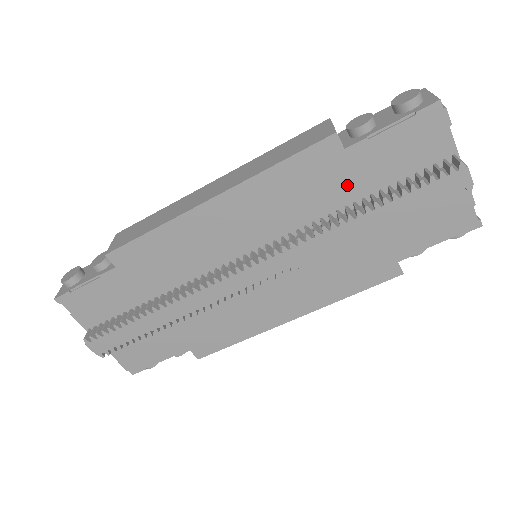
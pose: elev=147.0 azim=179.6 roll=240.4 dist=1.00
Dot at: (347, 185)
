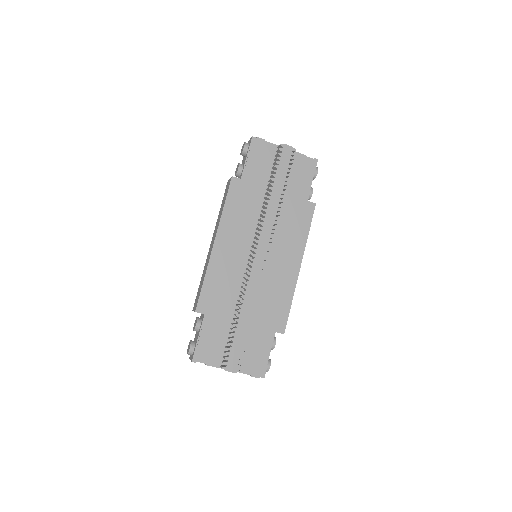
Dot at: (256, 190)
